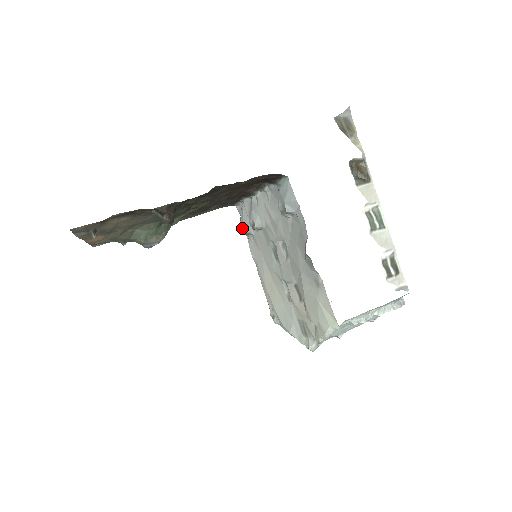
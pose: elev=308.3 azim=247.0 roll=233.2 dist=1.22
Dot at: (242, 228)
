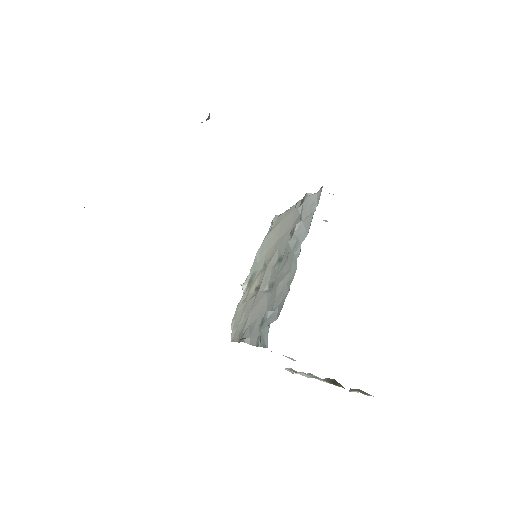
Dot at: (304, 199)
